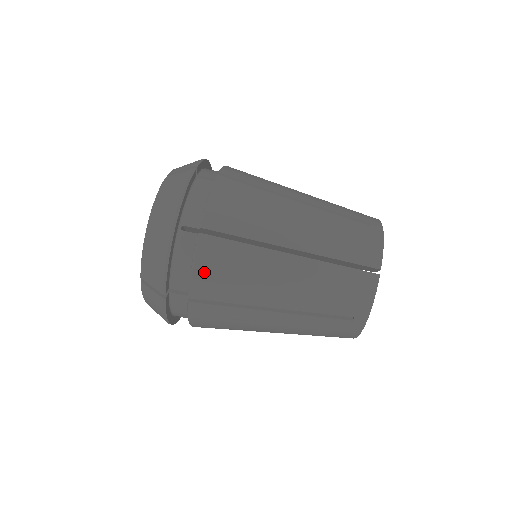
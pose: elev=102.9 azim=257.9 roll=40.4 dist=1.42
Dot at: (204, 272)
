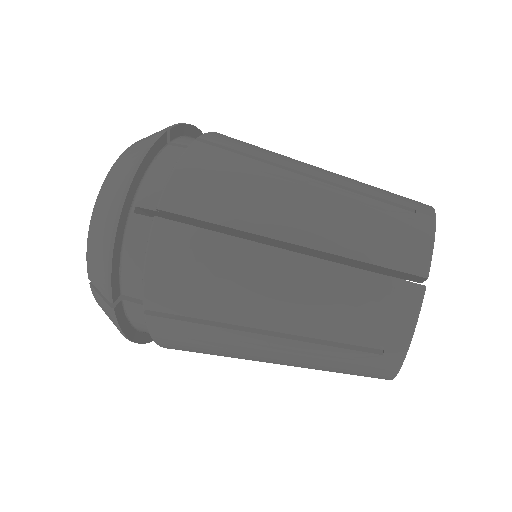
Dot at: (161, 272)
